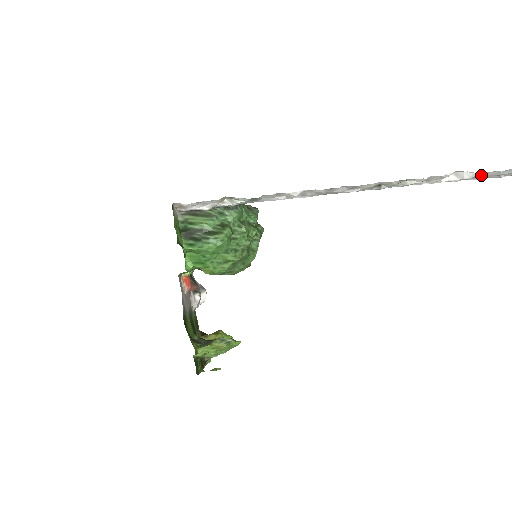
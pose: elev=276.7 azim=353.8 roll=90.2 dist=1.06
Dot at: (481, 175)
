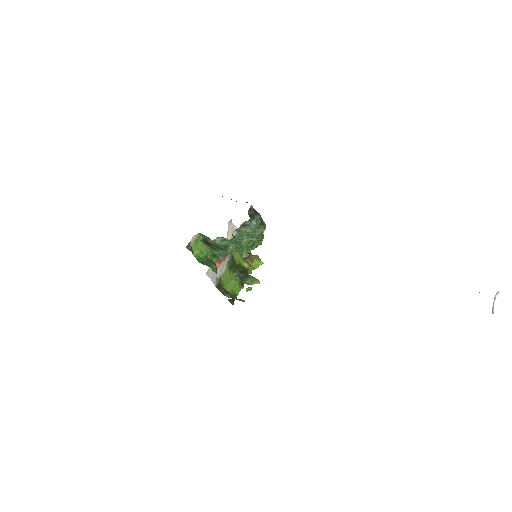
Dot at: occluded
